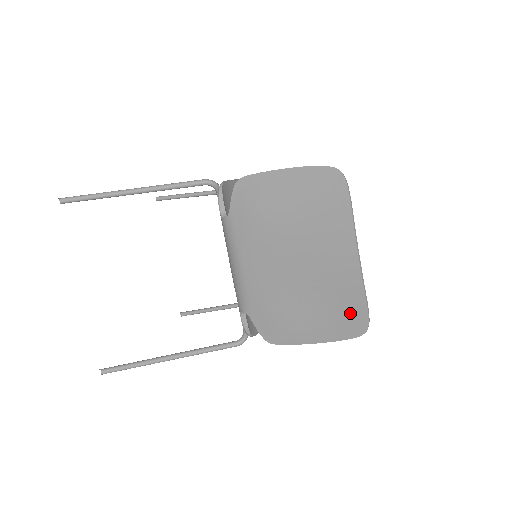
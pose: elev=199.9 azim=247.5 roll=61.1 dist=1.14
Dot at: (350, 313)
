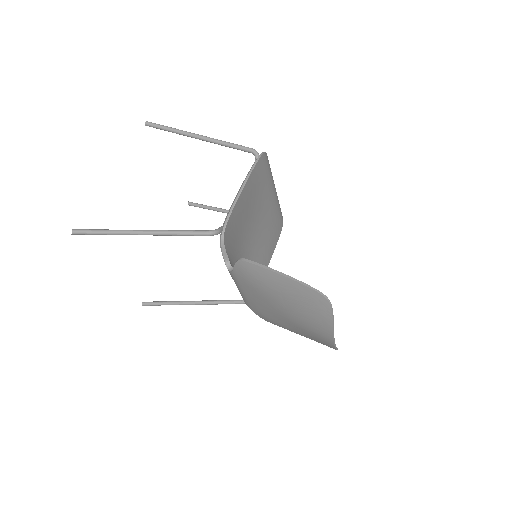
Dot at: occluded
